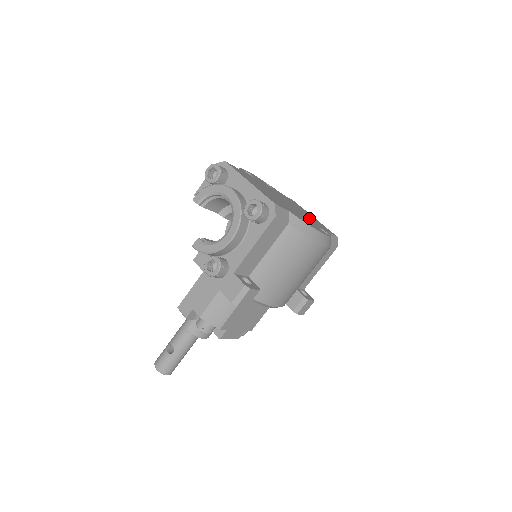
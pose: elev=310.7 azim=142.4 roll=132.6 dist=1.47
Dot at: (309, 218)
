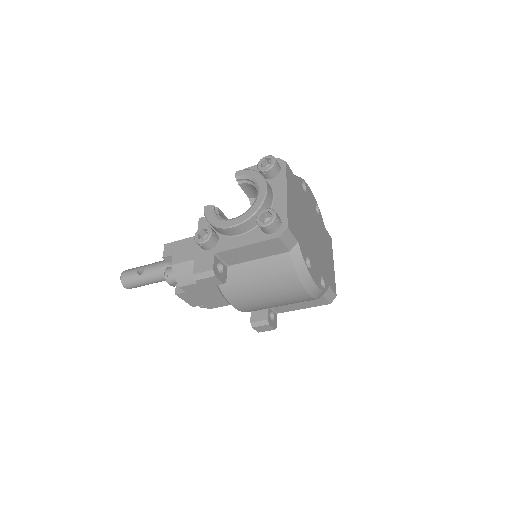
Dot at: (322, 262)
